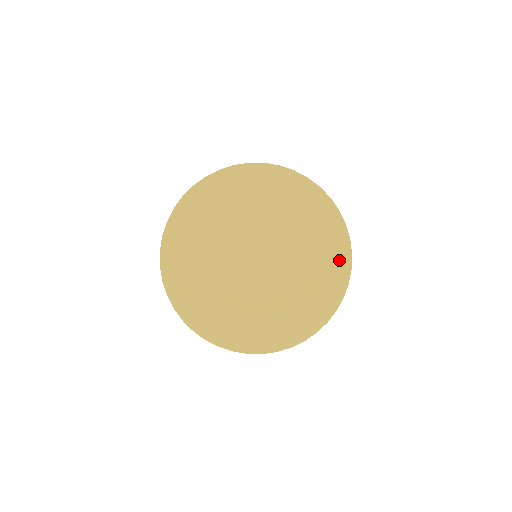
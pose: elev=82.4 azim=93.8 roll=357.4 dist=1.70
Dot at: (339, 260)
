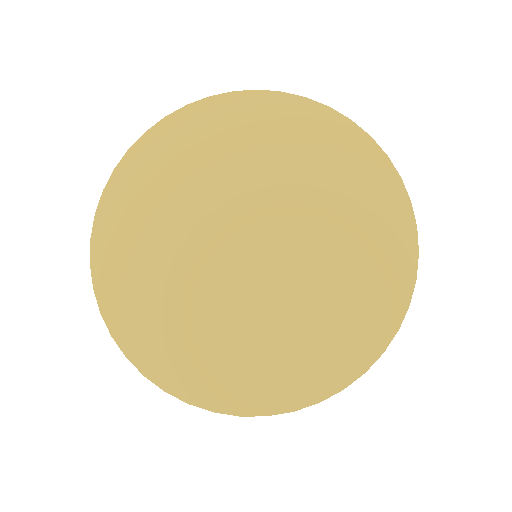
Dot at: (391, 284)
